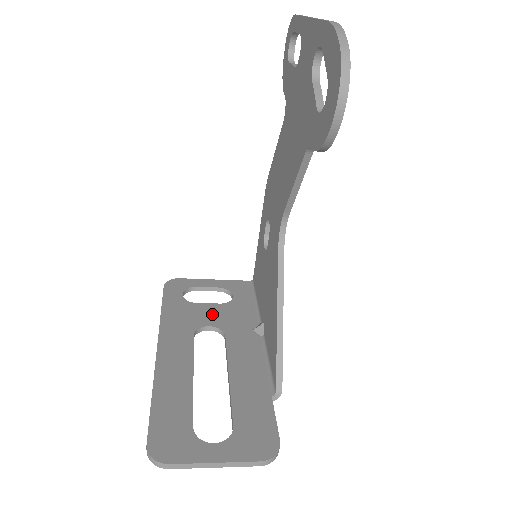
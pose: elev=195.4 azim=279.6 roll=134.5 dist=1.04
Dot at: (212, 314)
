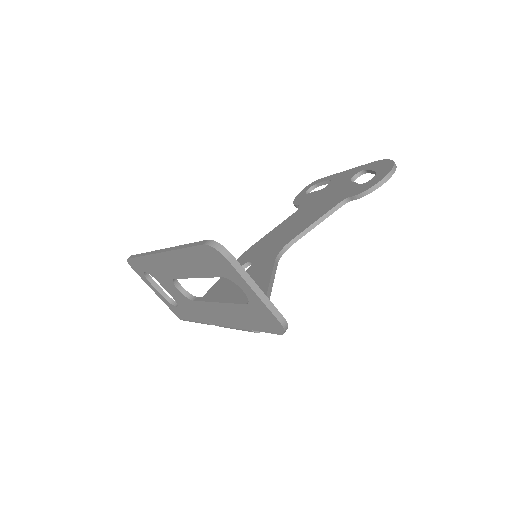
Dot at: occluded
